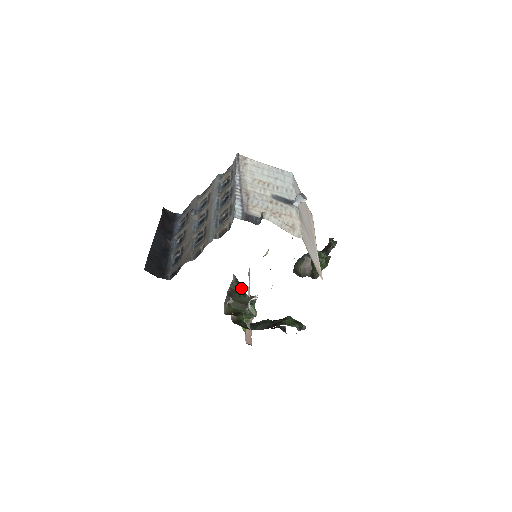
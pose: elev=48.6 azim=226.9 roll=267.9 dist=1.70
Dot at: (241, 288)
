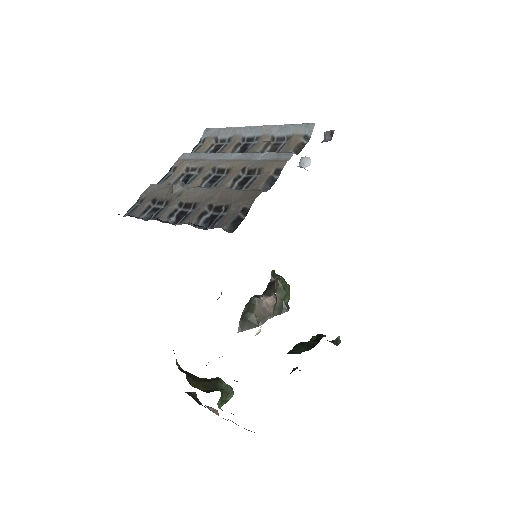
Dot at: occluded
